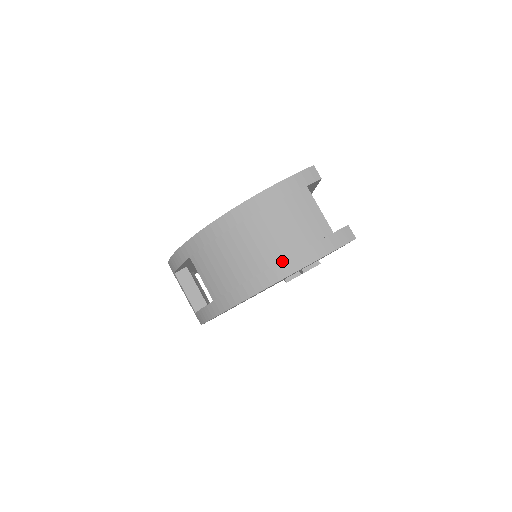
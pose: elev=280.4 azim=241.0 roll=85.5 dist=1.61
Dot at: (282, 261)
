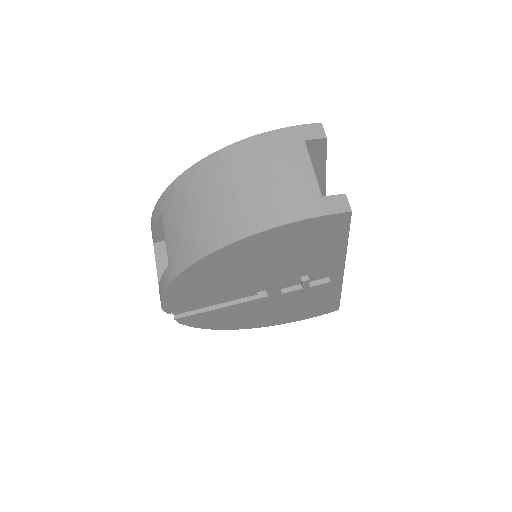
Dot at: (248, 217)
